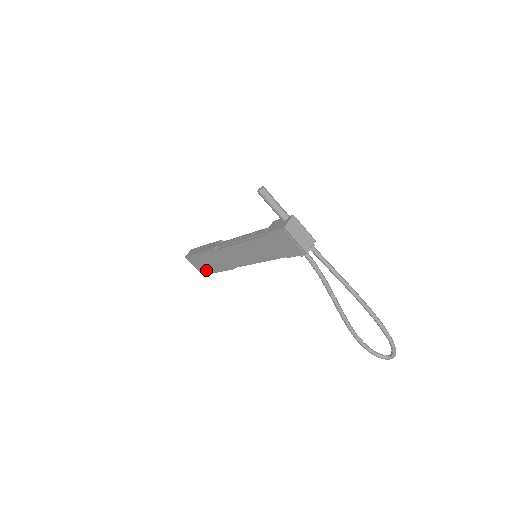
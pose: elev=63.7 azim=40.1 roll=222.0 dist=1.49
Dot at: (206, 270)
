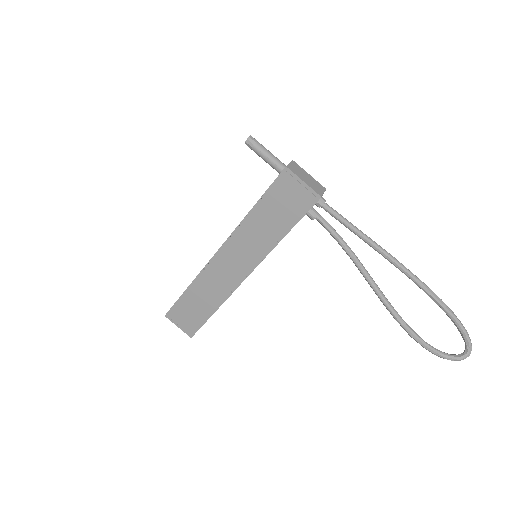
Dot at: (194, 323)
